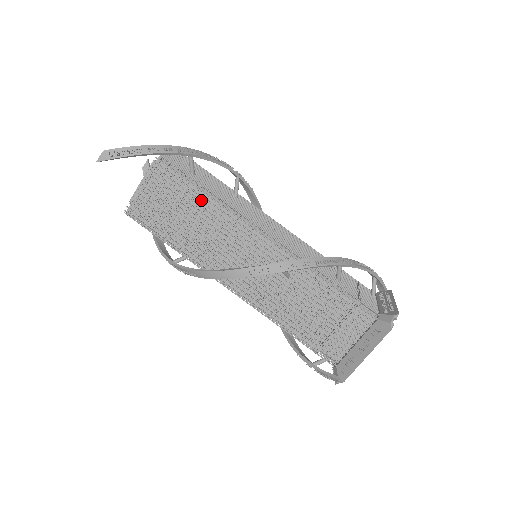
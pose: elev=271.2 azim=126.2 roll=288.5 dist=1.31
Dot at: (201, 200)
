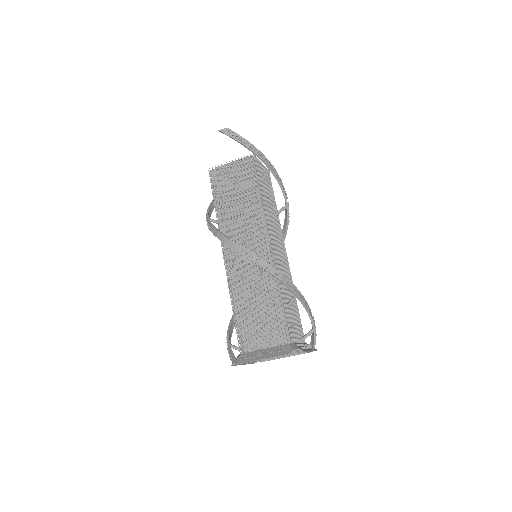
Dot at: (253, 195)
